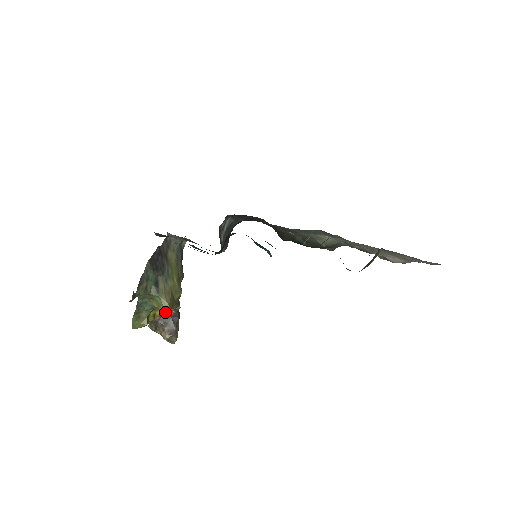
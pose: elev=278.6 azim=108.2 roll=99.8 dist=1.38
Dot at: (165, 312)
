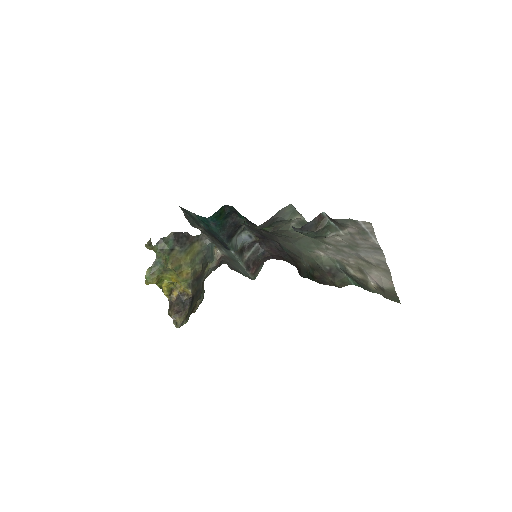
Dot at: (180, 295)
